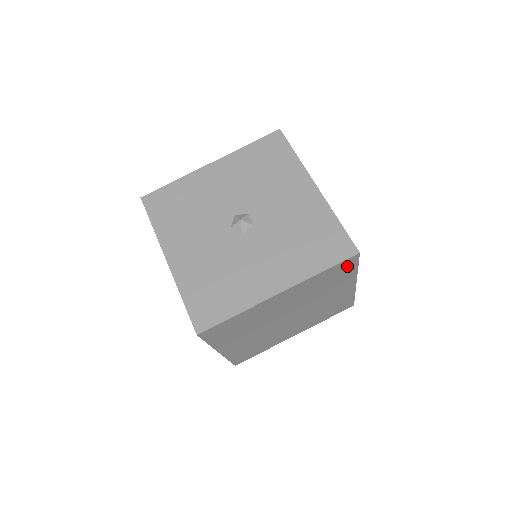
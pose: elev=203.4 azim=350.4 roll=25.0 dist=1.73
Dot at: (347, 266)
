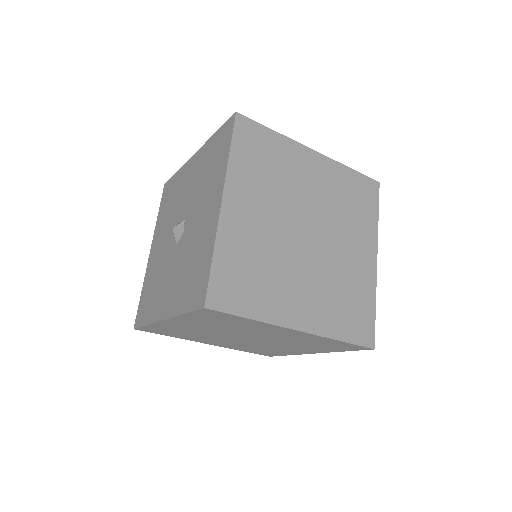
Dot at: (253, 134)
